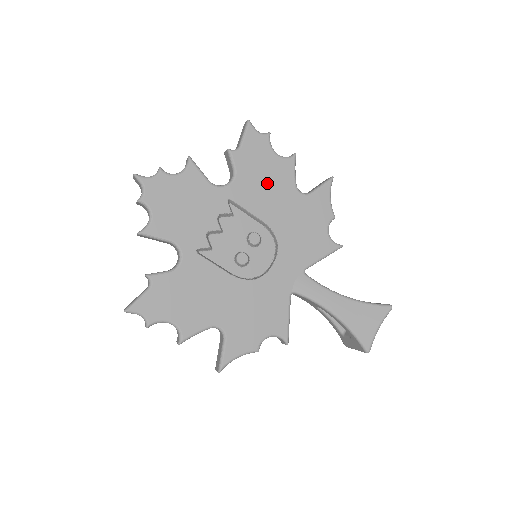
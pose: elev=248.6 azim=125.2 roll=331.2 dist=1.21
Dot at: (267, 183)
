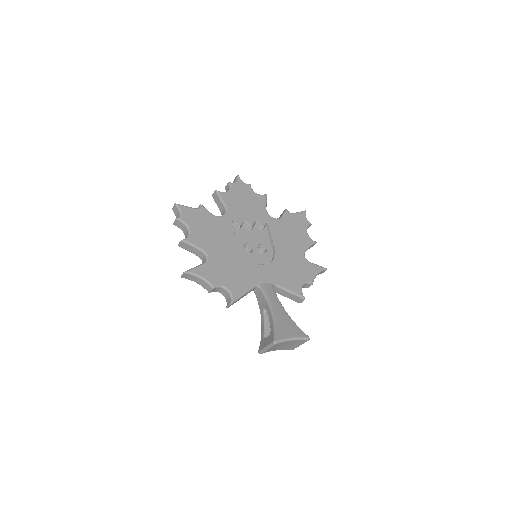
Dot at: (292, 236)
